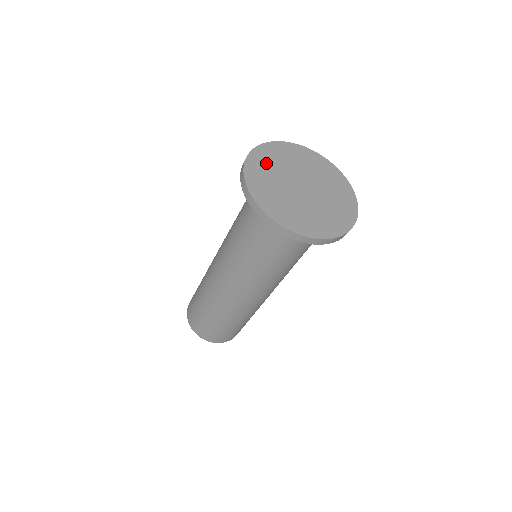
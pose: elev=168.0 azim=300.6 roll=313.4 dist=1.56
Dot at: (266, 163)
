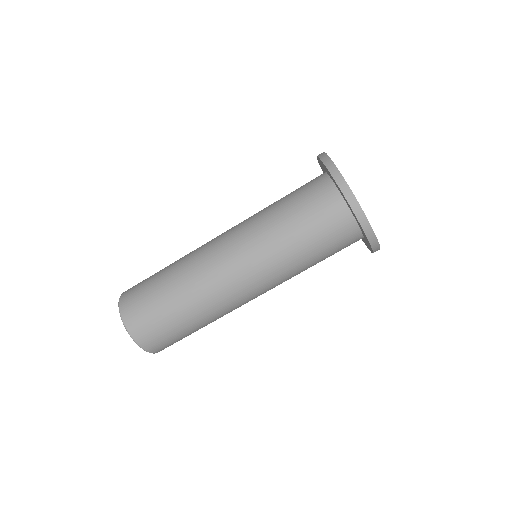
Dot at: occluded
